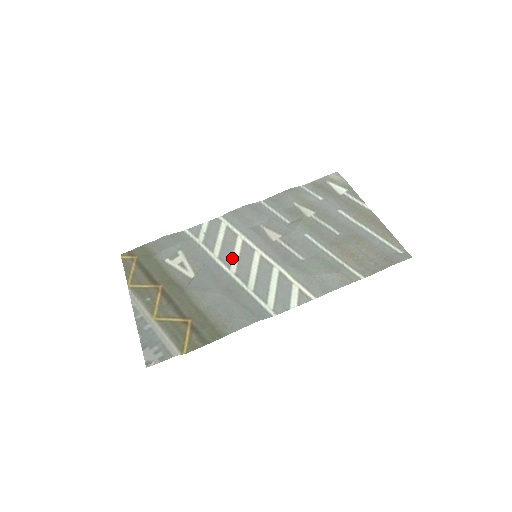
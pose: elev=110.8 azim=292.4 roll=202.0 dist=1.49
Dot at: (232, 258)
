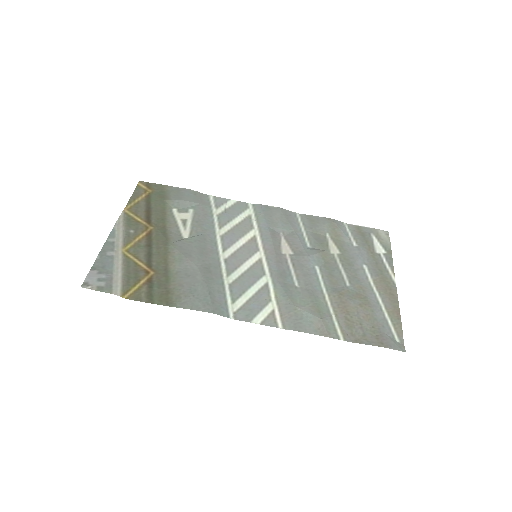
Dot at: (233, 244)
